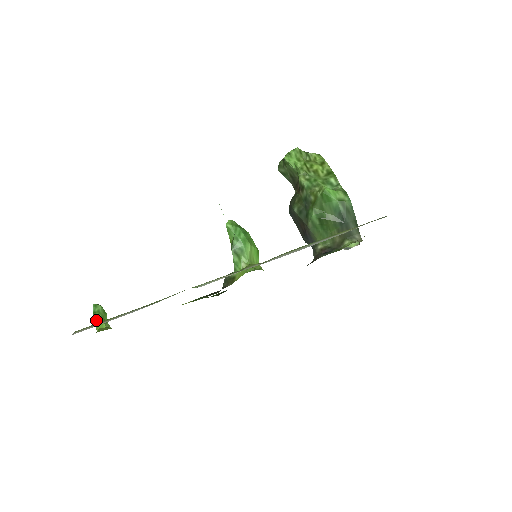
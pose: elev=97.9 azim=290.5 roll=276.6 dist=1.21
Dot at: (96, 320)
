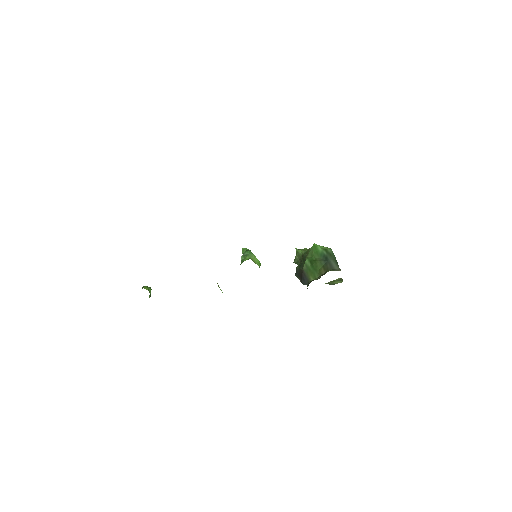
Dot at: (143, 287)
